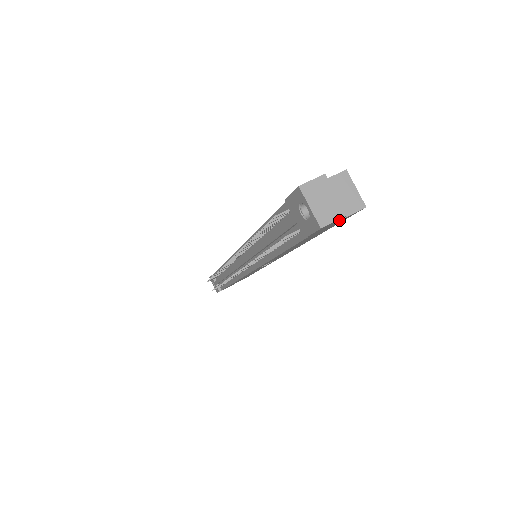
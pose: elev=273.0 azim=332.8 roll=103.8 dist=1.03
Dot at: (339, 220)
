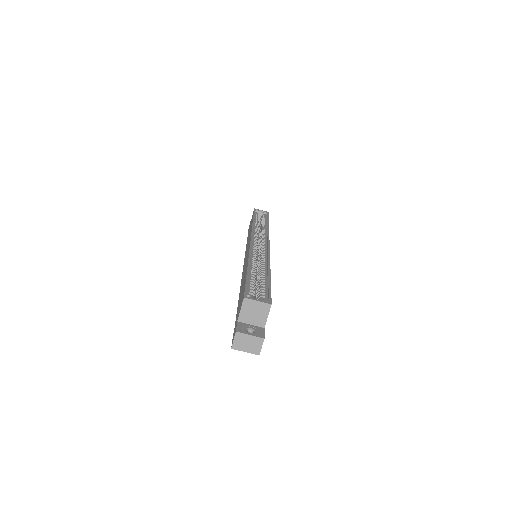
Dot at: (265, 324)
